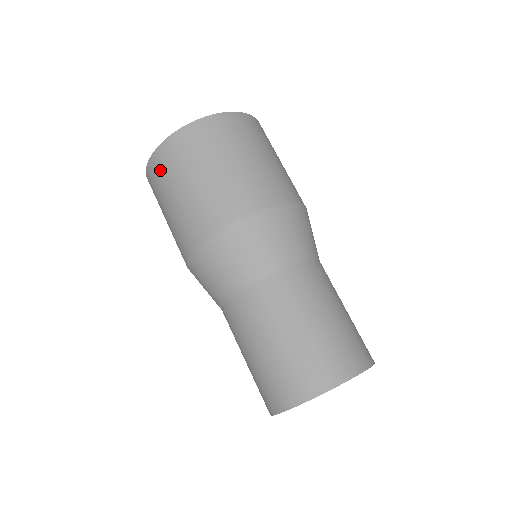
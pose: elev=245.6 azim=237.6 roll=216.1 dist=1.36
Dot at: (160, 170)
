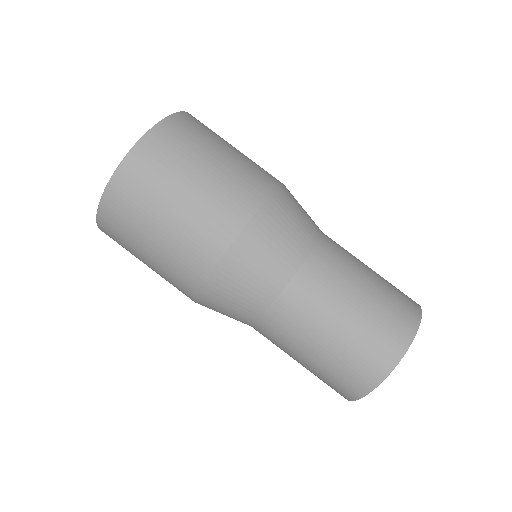
Dot at: (116, 225)
